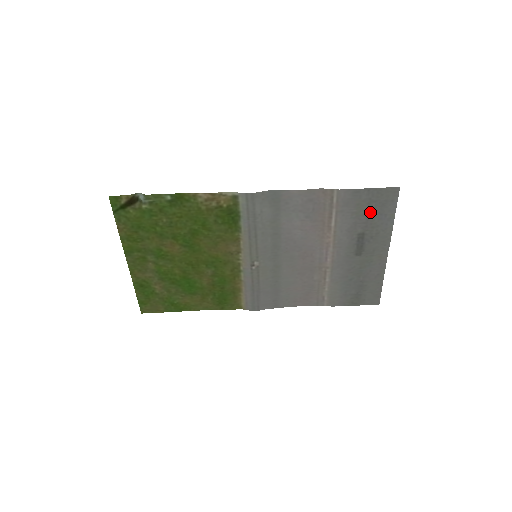
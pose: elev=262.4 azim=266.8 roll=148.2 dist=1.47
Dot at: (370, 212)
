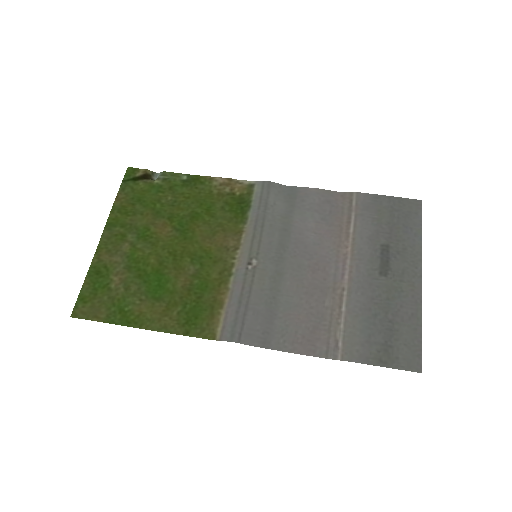
Dot at: (393, 222)
